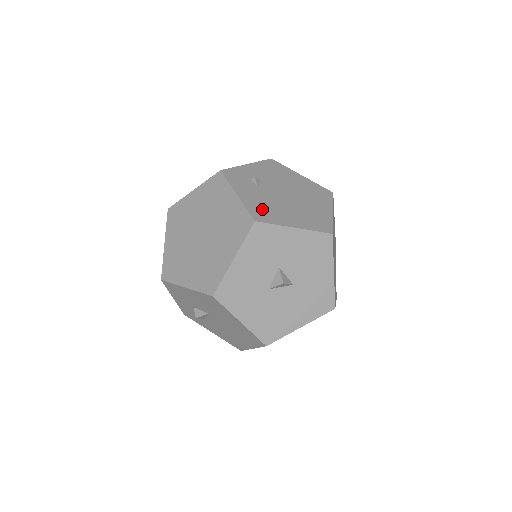
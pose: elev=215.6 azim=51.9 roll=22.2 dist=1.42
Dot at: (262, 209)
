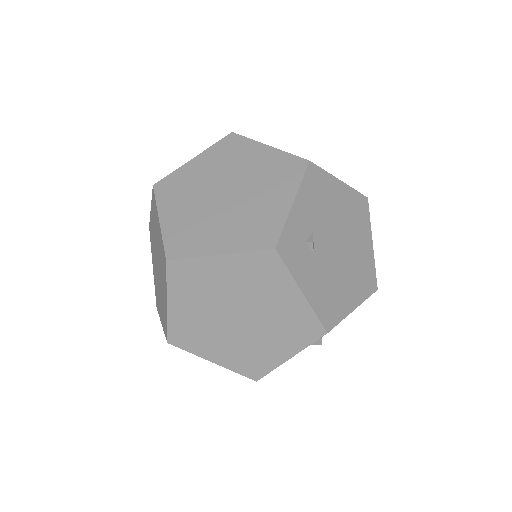
Dot at: (327, 302)
